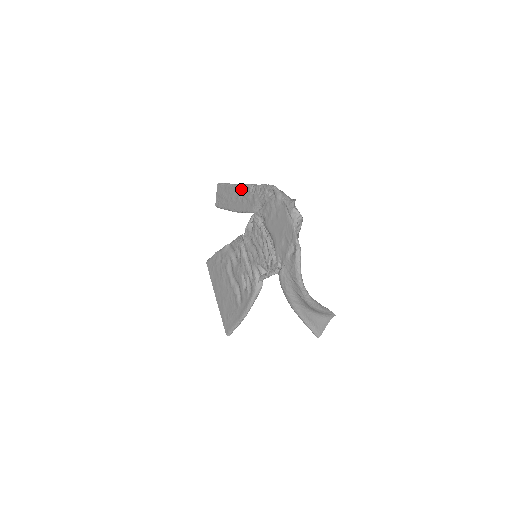
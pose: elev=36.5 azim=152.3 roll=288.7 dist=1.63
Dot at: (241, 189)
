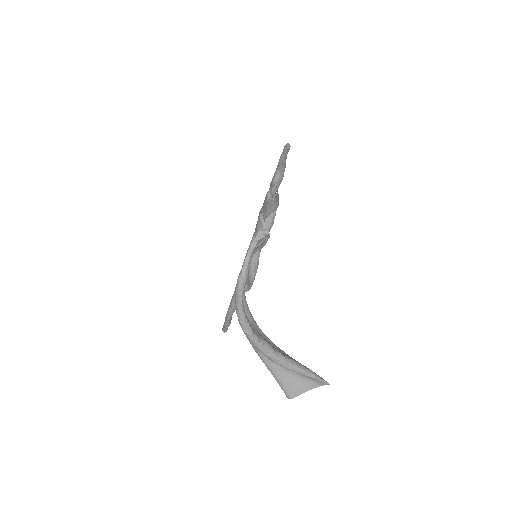
Dot at: occluded
